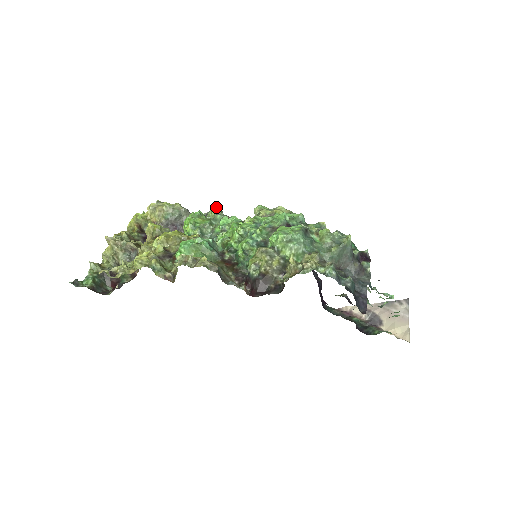
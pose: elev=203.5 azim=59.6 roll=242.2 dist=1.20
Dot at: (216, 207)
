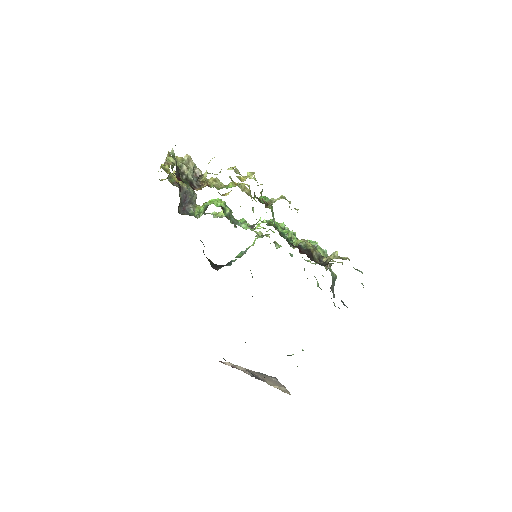
Dot at: occluded
